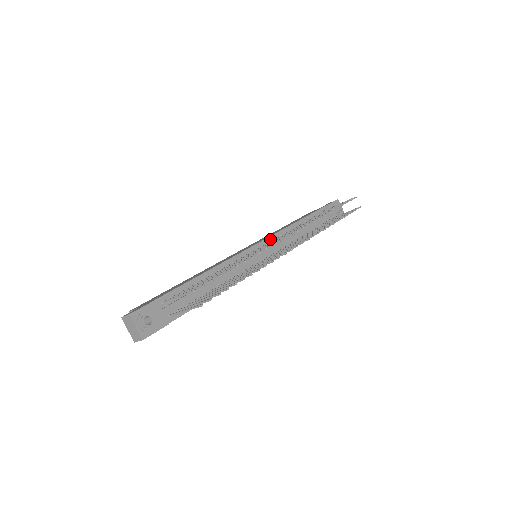
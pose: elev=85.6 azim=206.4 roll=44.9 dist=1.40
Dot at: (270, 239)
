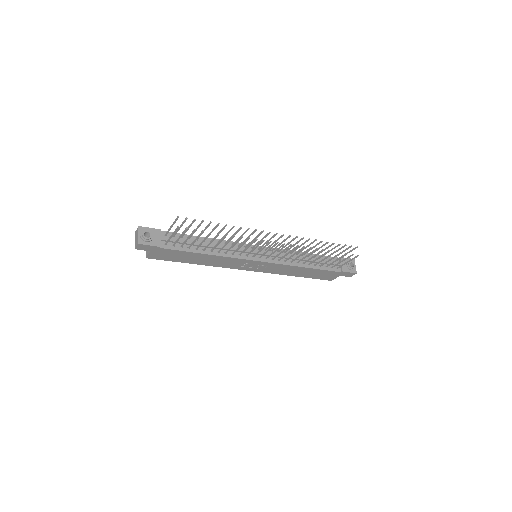
Dot at: (272, 249)
